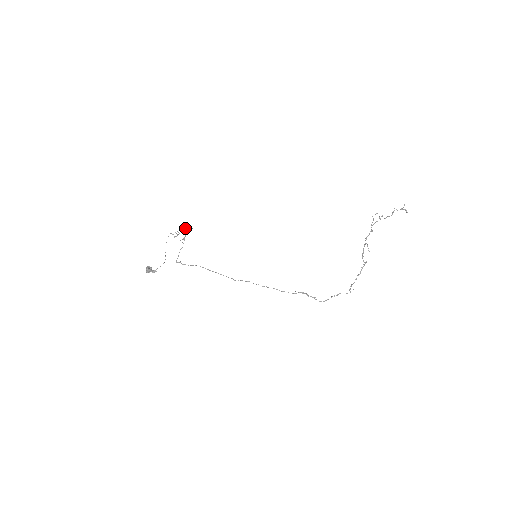
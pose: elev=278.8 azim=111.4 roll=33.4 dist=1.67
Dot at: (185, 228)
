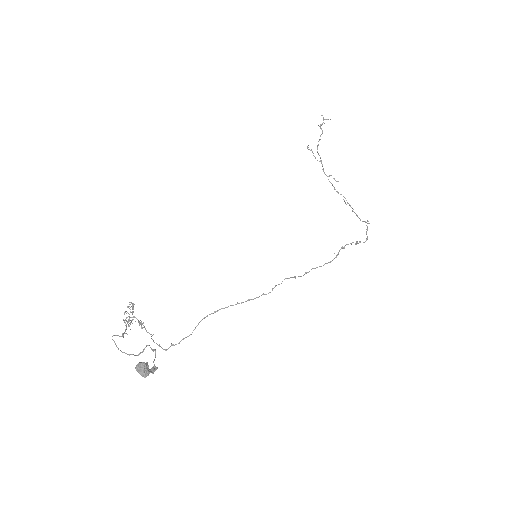
Dot at: occluded
